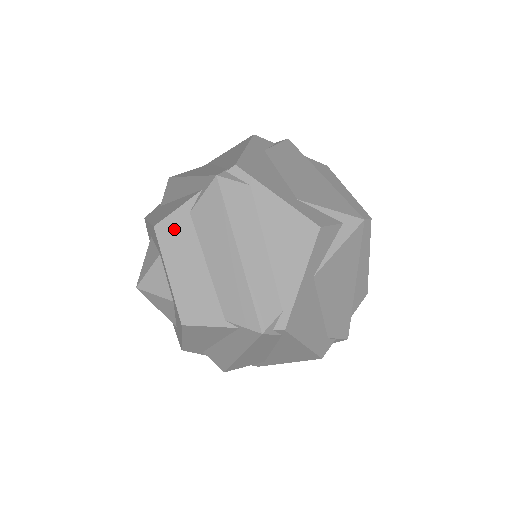
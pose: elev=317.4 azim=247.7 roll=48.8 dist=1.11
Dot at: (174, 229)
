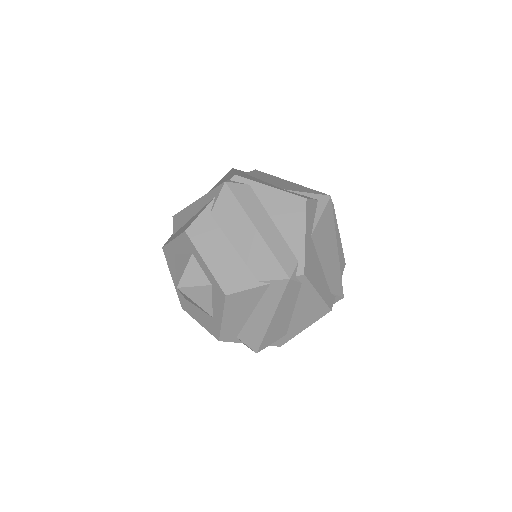
Dot at: (201, 228)
